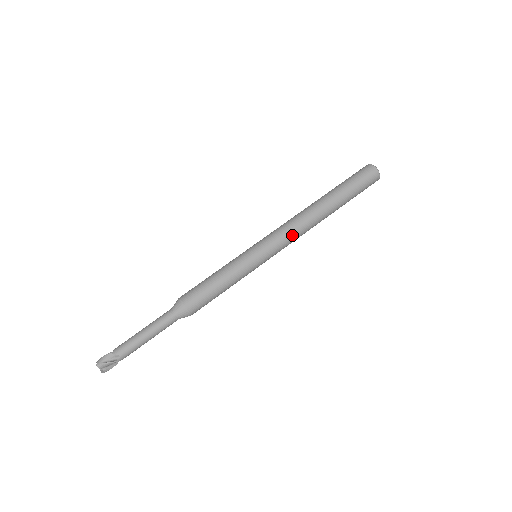
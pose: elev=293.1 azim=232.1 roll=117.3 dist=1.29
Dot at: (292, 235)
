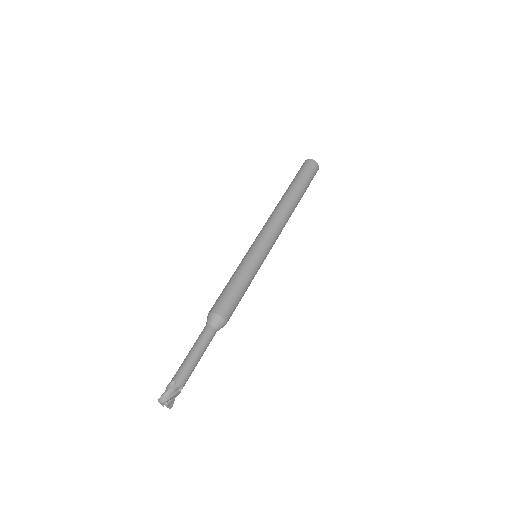
Dot at: (280, 232)
